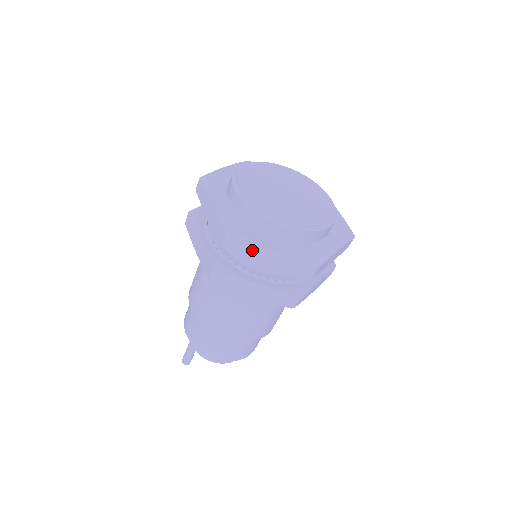
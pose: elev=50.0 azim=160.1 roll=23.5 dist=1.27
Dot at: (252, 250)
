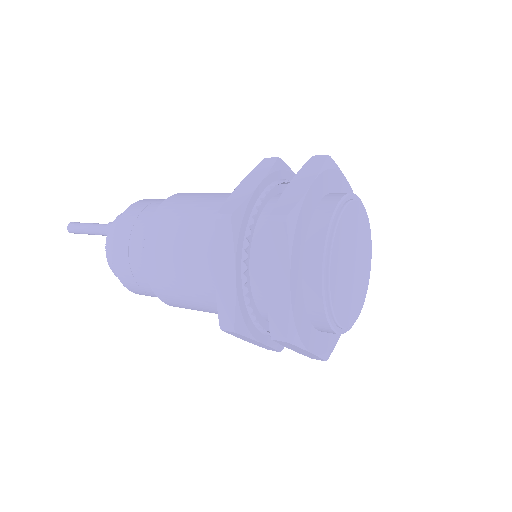
Dot at: (293, 347)
